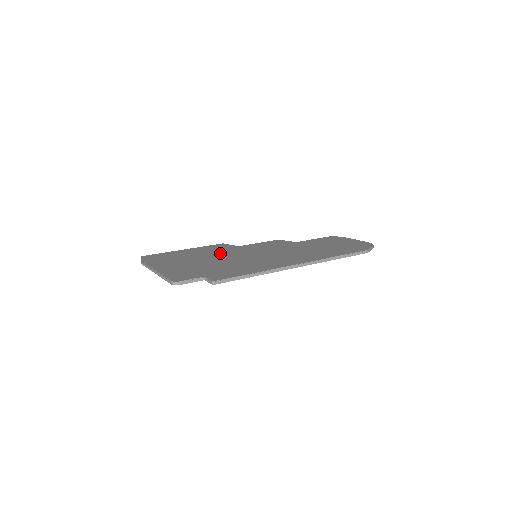
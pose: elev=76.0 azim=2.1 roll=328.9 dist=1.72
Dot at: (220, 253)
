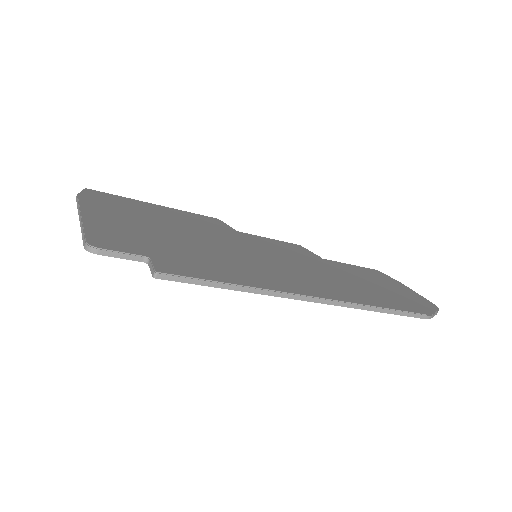
Dot at: (204, 230)
